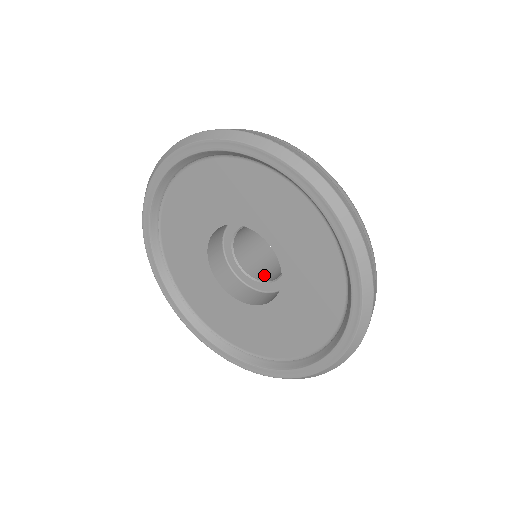
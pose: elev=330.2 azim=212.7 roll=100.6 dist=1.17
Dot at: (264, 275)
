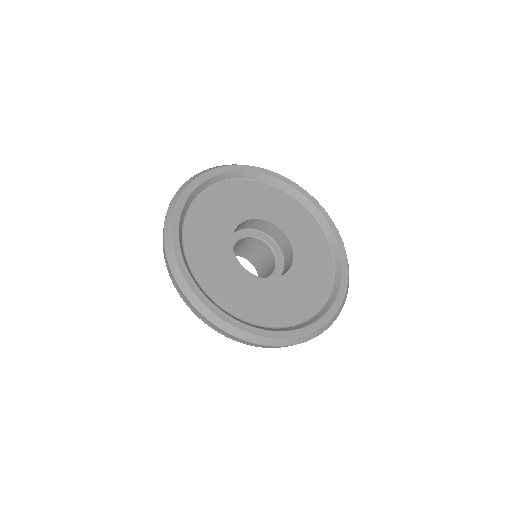
Dot at: occluded
